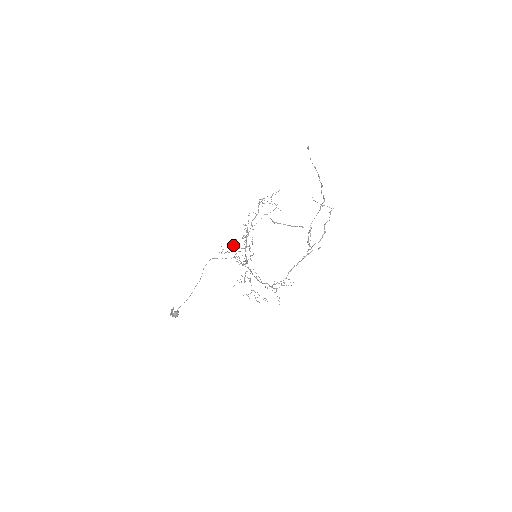
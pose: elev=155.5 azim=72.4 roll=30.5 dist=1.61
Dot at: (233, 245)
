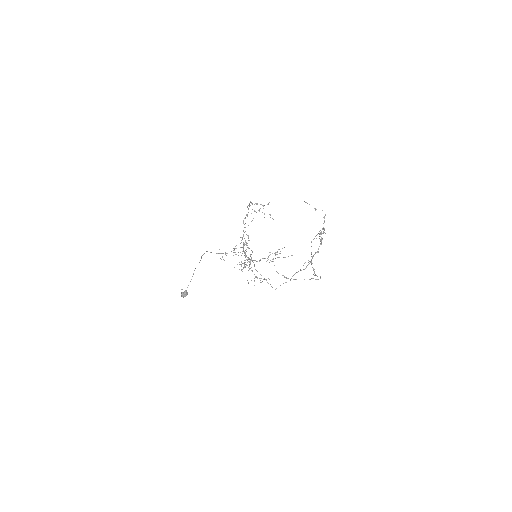
Dot at: occluded
